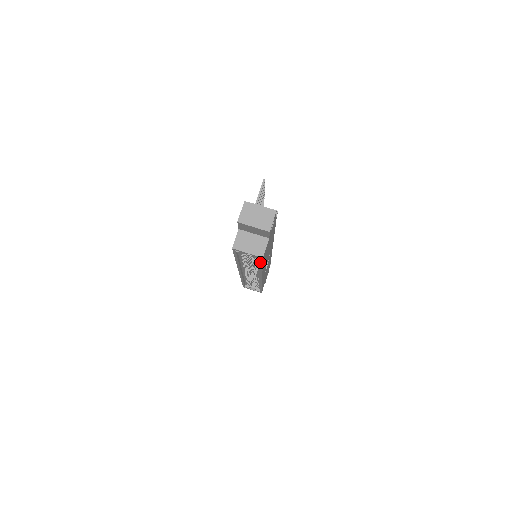
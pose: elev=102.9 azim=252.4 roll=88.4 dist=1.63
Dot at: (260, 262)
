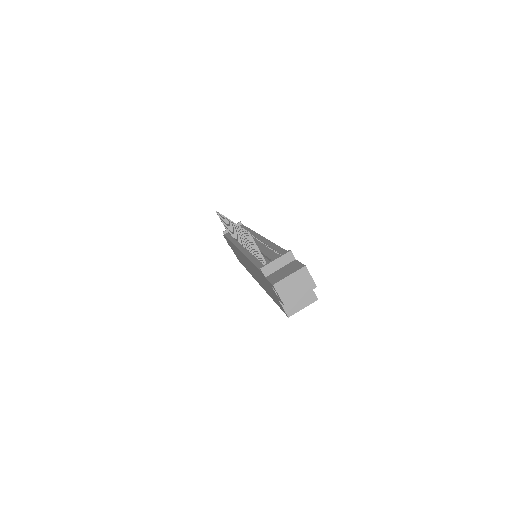
Dot at: occluded
